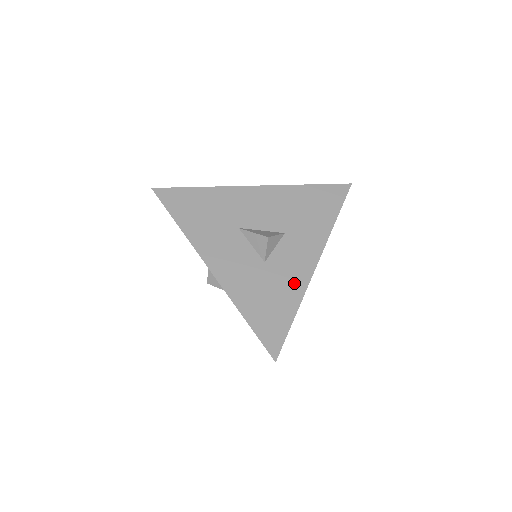
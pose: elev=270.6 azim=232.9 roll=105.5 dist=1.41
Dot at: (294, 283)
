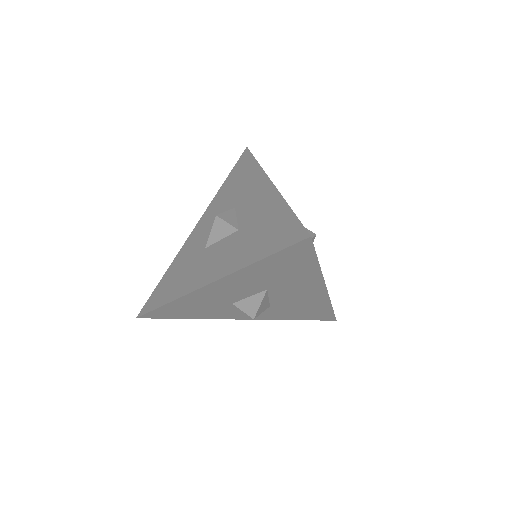
Dot at: (269, 205)
